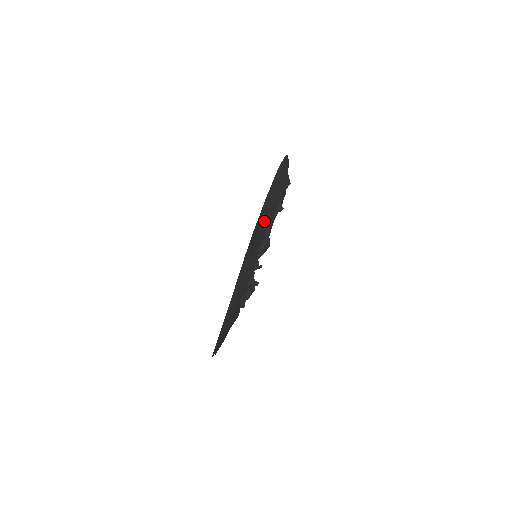
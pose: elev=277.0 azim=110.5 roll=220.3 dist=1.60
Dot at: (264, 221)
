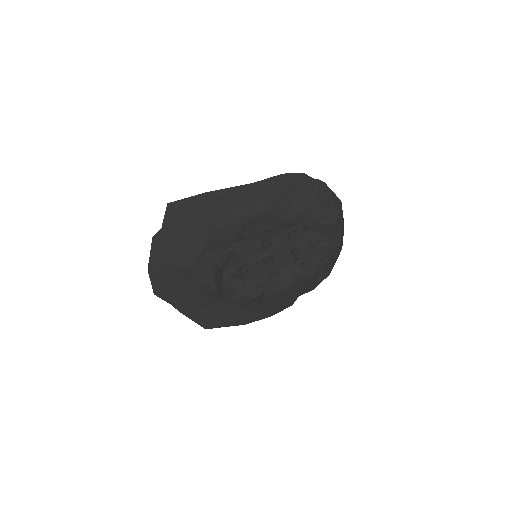
Dot at: (305, 200)
